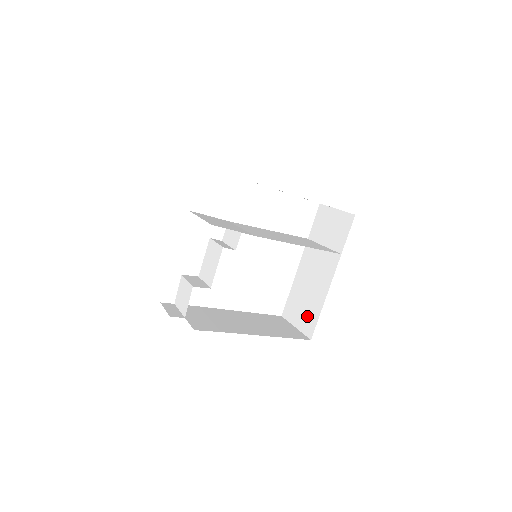
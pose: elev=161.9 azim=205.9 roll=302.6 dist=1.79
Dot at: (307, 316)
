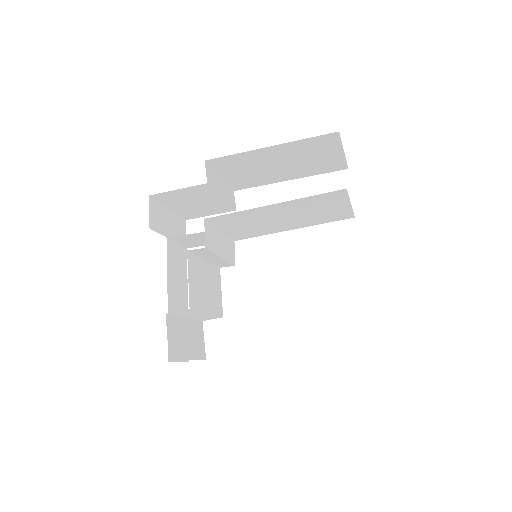
Dot at: occluded
